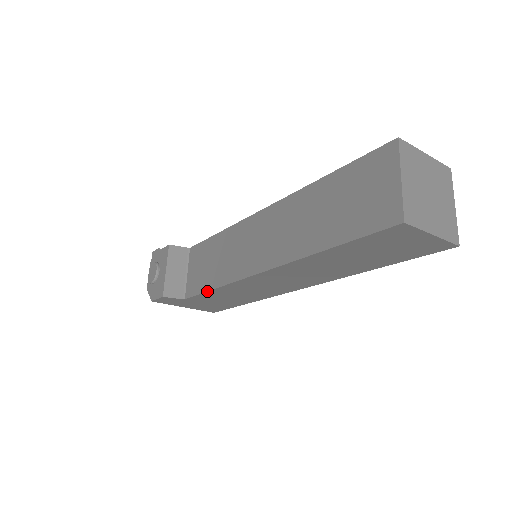
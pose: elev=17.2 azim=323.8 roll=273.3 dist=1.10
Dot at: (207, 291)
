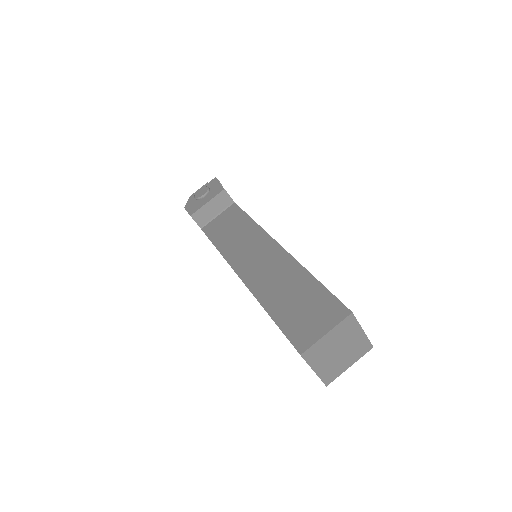
Dot at: (213, 243)
